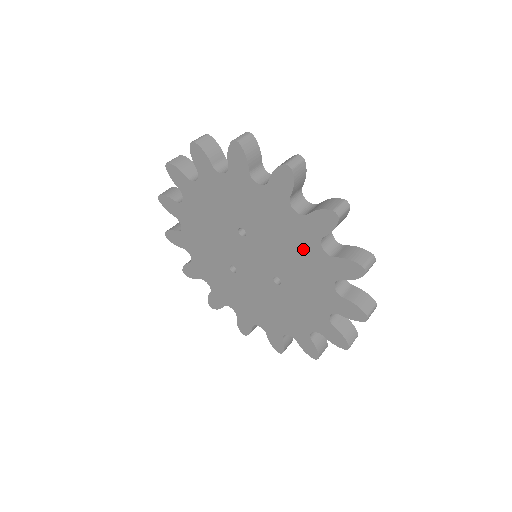
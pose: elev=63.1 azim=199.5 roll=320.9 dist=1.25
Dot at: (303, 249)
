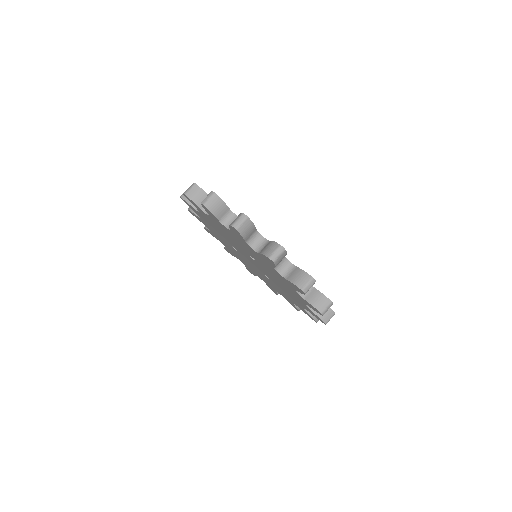
Dot at: (293, 294)
